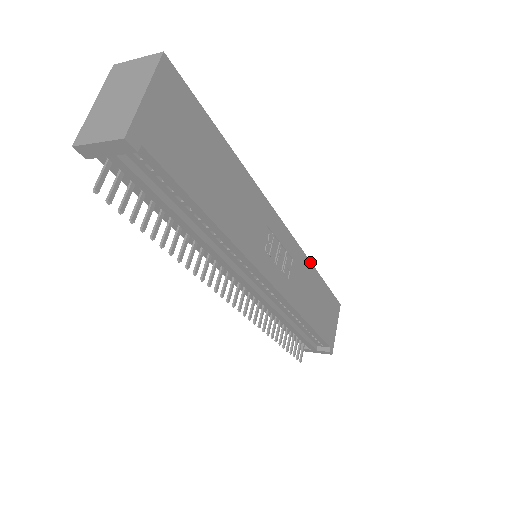
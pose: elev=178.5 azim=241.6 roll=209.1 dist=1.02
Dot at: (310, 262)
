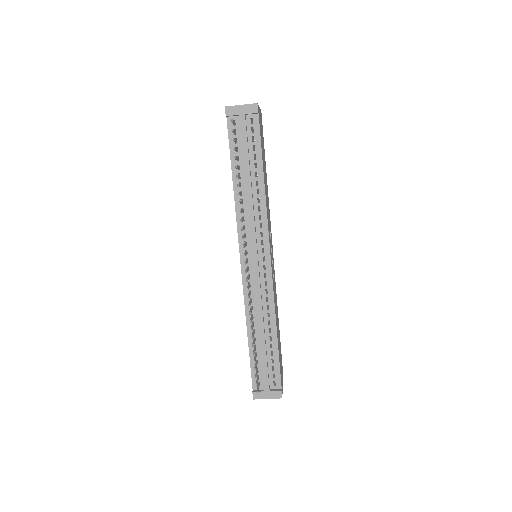
Dot at: occluded
